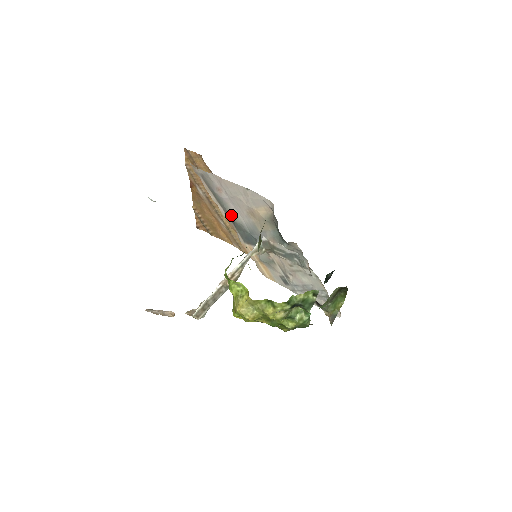
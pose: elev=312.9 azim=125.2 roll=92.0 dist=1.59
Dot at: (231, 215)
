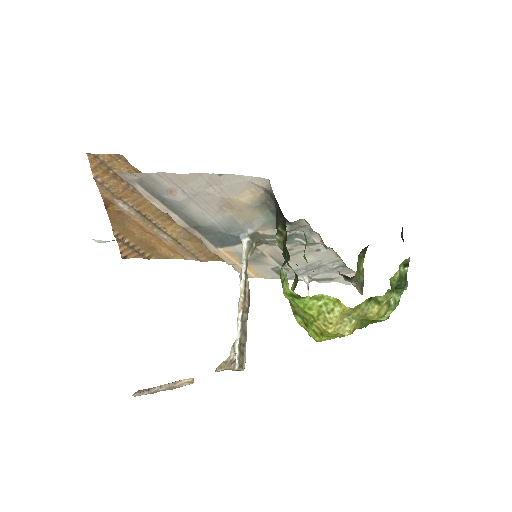
Dot at: (194, 219)
